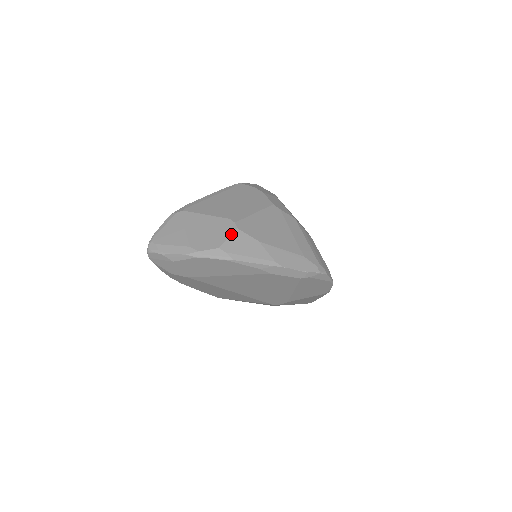
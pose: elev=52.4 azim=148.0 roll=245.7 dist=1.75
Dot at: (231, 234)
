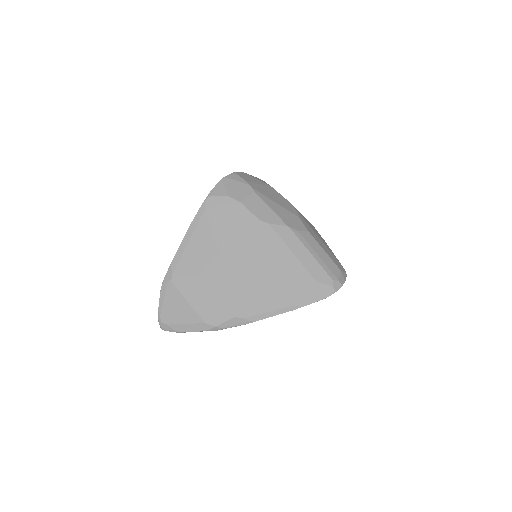
Dot at: (239, 297)
